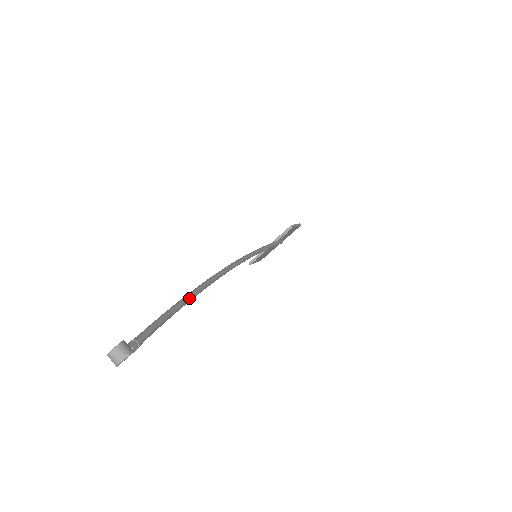
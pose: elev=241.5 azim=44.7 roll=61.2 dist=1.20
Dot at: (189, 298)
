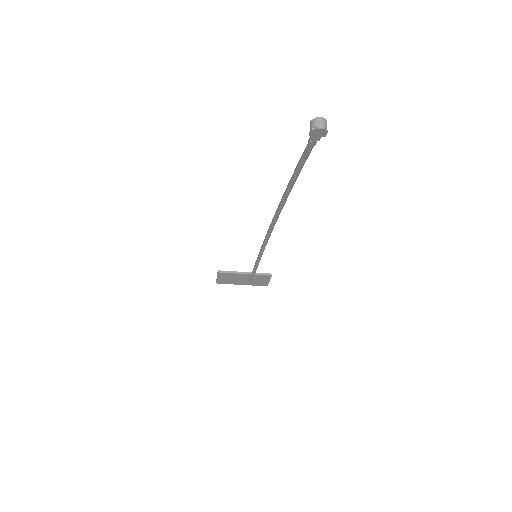
Dot at: occluded
